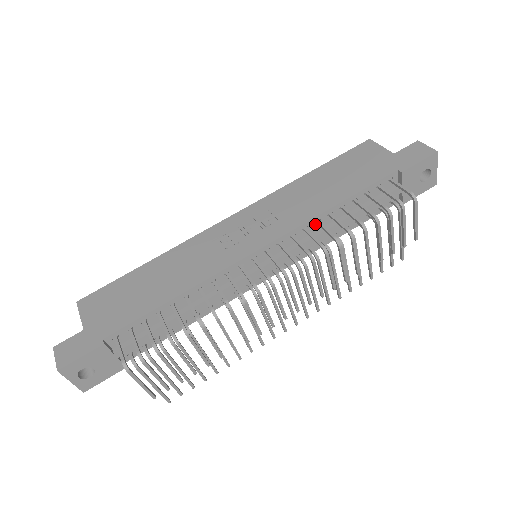
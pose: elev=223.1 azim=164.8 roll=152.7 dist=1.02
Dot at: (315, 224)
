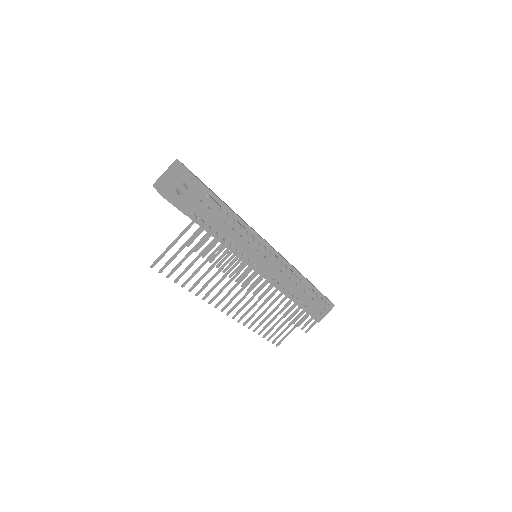
Dot at: occluded
